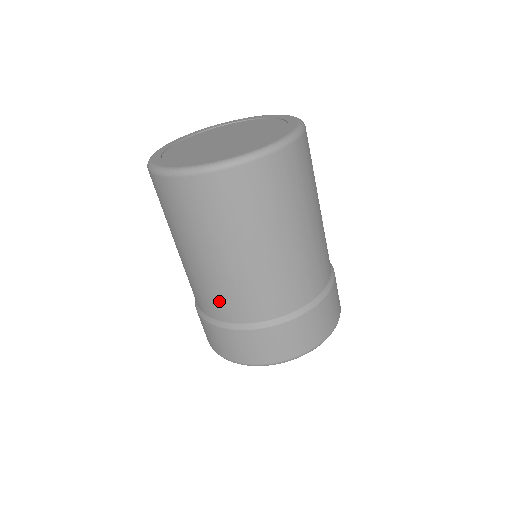
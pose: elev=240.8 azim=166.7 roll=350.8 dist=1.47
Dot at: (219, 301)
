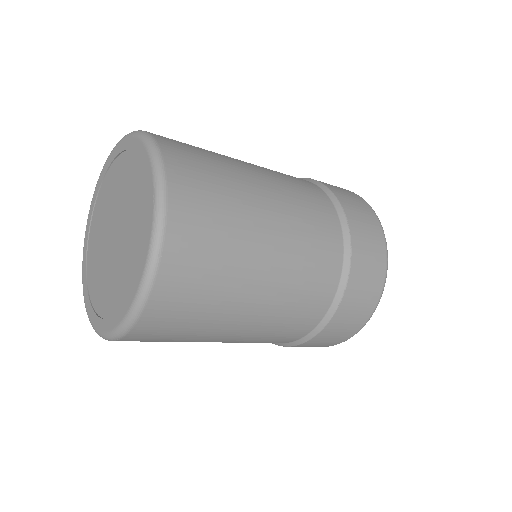
Dot at: (272, 340)
